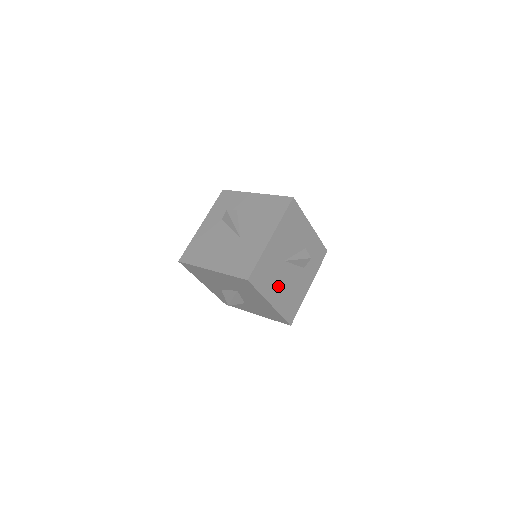
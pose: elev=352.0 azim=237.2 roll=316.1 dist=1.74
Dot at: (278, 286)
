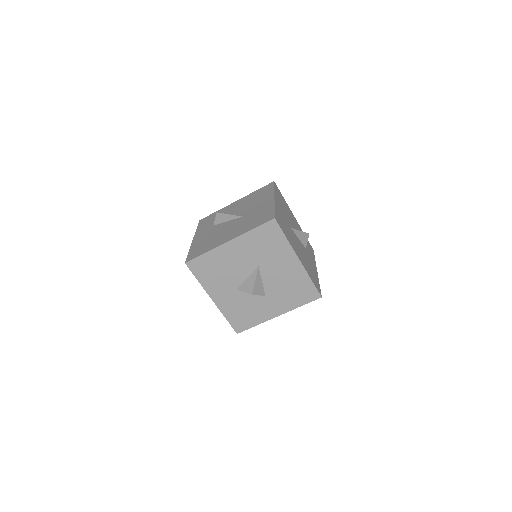
Dot at: (296, 247)
